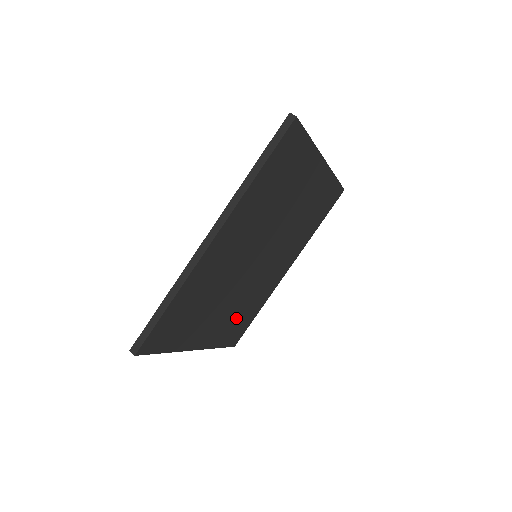
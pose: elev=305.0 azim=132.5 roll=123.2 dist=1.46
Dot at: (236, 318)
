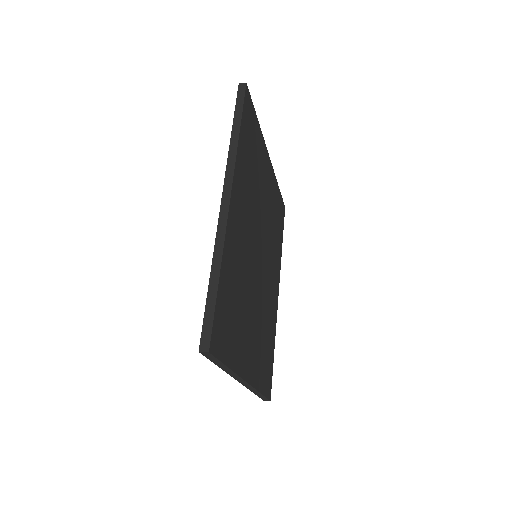
Dot at: (263, 347)
